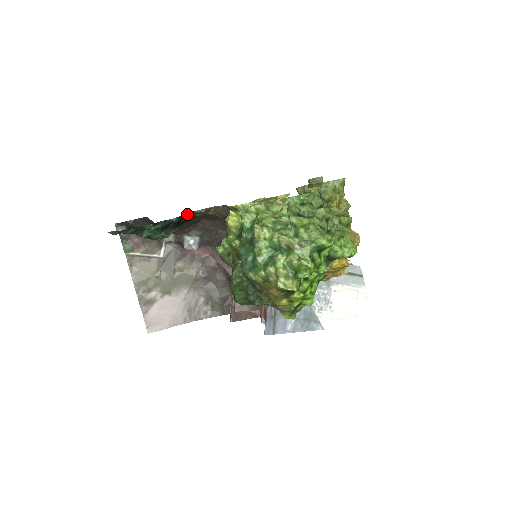
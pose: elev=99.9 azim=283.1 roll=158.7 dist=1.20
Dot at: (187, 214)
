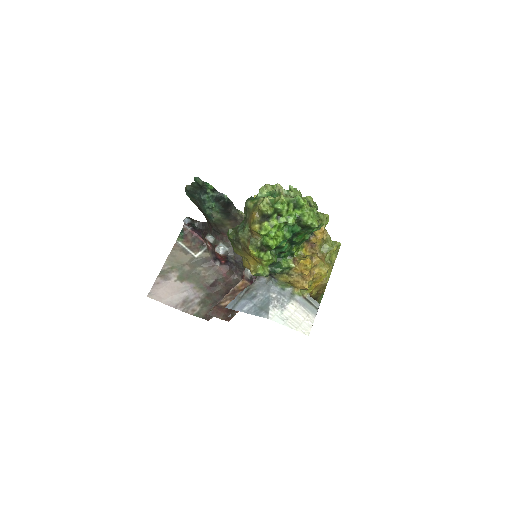
Dot at: (234, 208)
